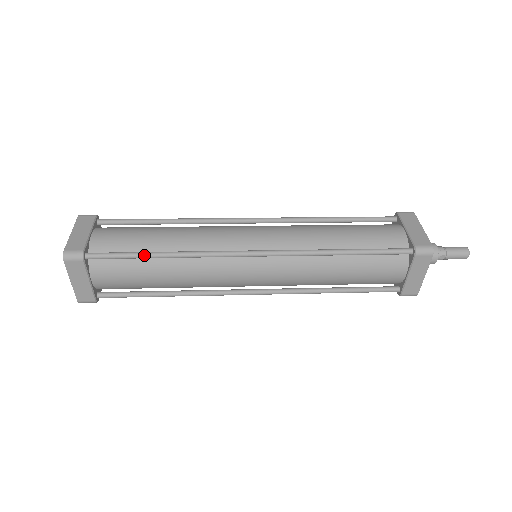
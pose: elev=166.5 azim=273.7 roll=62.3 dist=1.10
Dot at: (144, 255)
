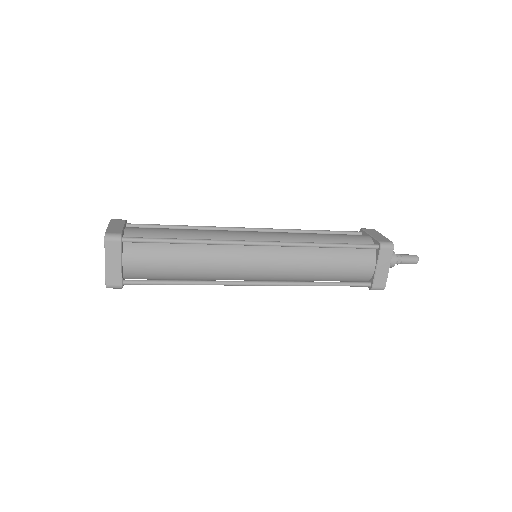
Dot at: (171, 240)
